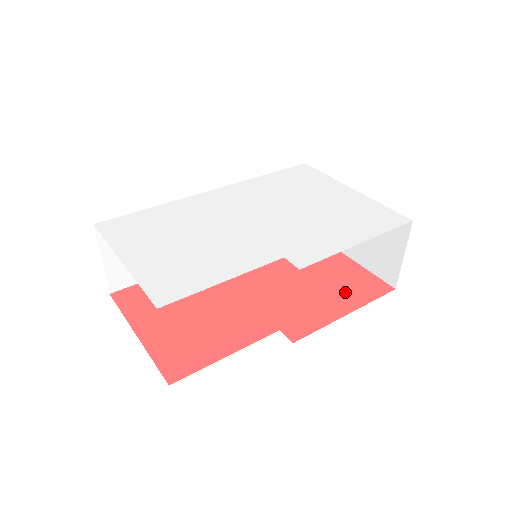
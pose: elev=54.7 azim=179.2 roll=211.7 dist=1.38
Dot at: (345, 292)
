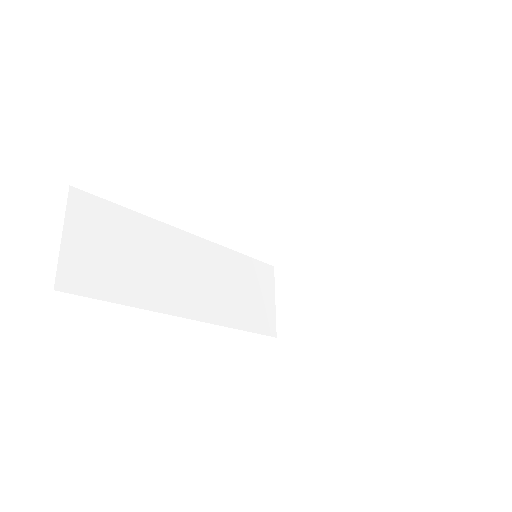
Dot at: occluded
